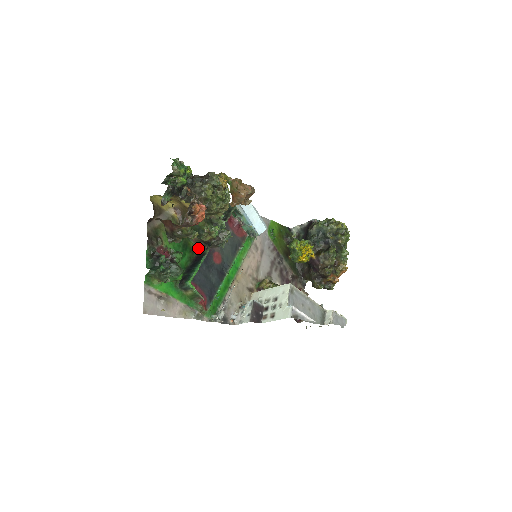
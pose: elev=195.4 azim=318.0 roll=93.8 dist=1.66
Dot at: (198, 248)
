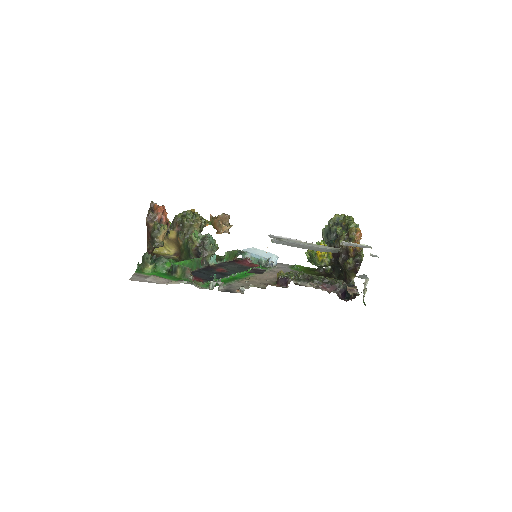
Dot at: occluded
